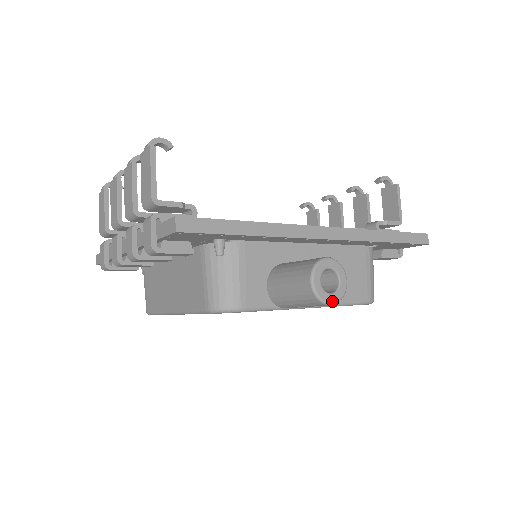
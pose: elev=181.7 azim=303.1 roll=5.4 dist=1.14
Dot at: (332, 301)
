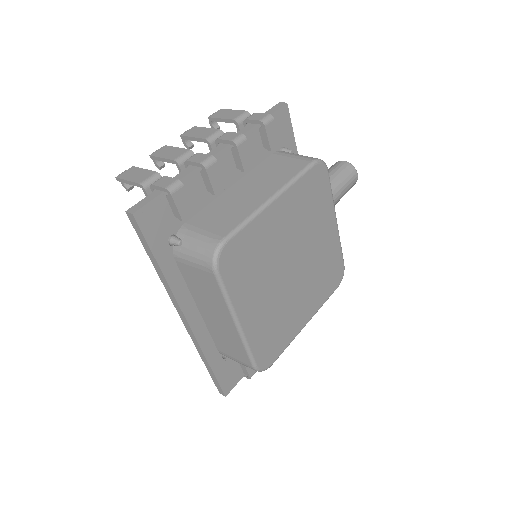
Dot at: (356, 175)
